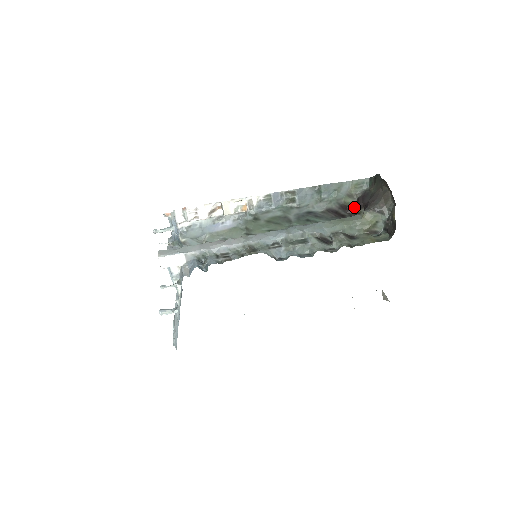
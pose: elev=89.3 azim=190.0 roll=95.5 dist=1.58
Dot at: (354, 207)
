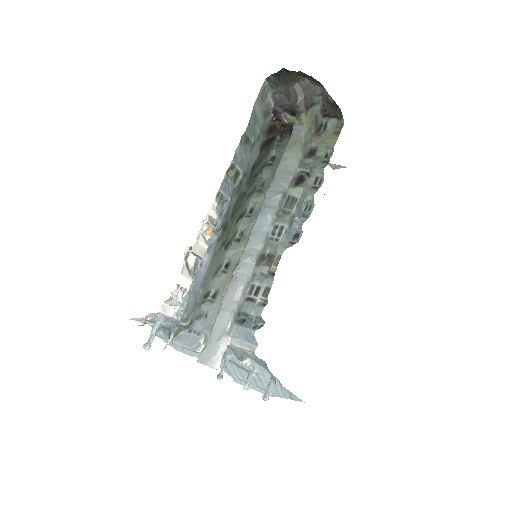
Dot at: (277, 121)
